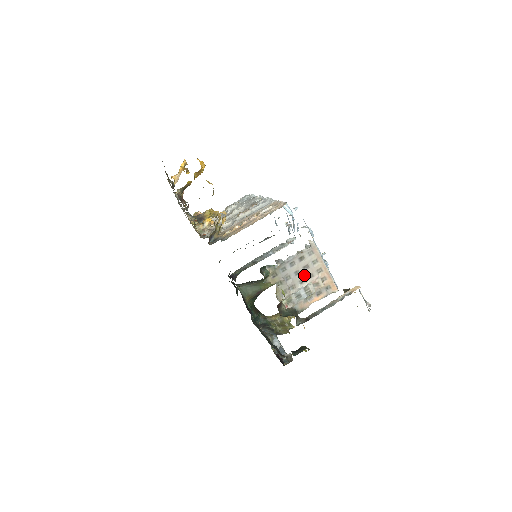
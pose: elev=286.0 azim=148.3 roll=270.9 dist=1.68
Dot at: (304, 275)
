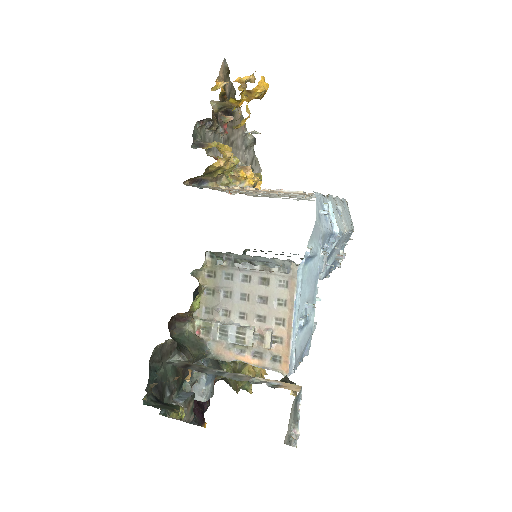
Dot at: (253, 309)
